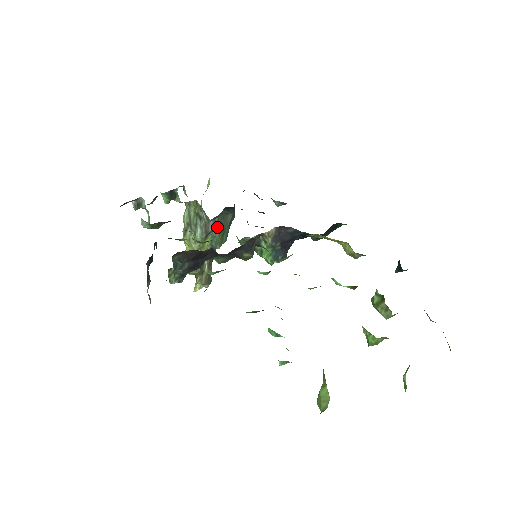
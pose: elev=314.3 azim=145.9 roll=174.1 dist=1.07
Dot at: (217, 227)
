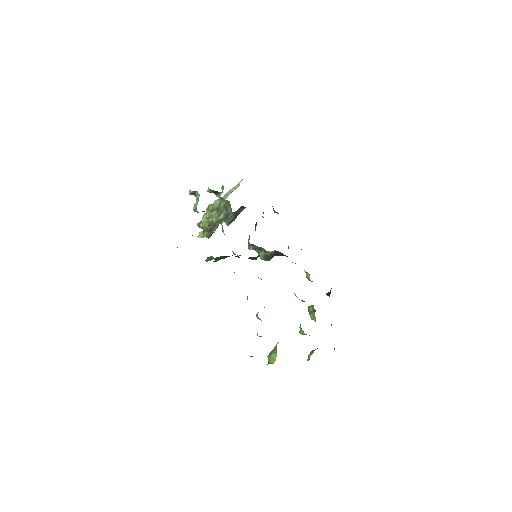
Dot at: occluded
